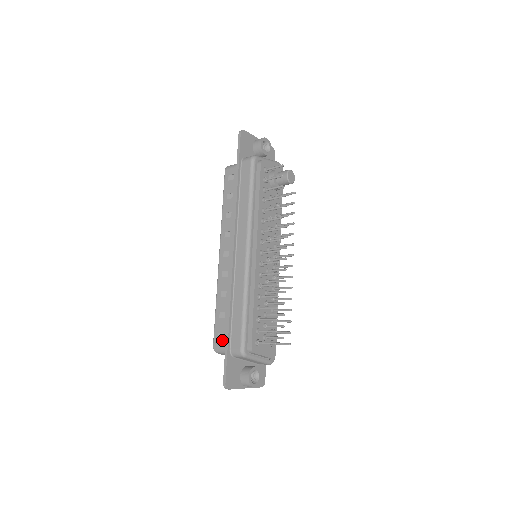
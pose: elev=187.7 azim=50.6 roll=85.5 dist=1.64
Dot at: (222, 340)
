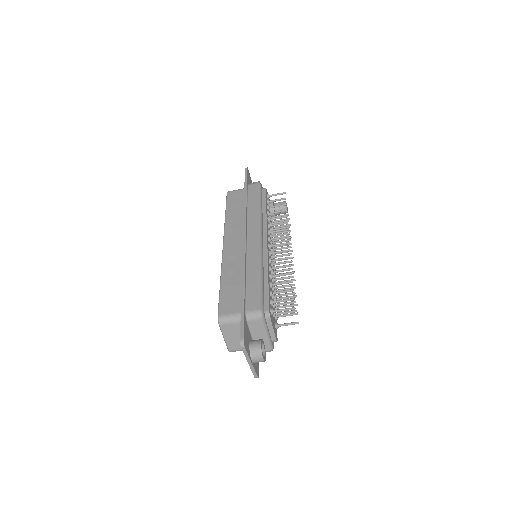
Dot at: (231, 308)
